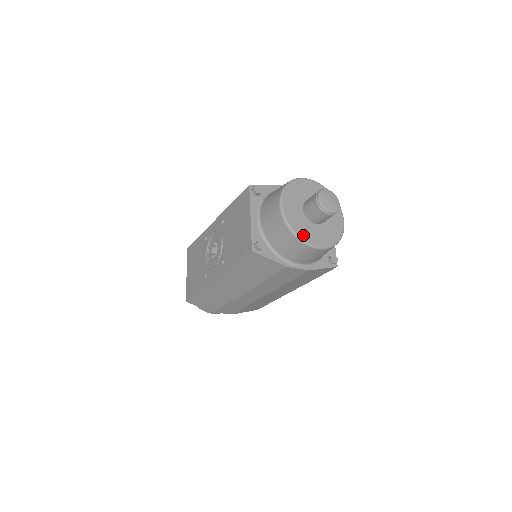
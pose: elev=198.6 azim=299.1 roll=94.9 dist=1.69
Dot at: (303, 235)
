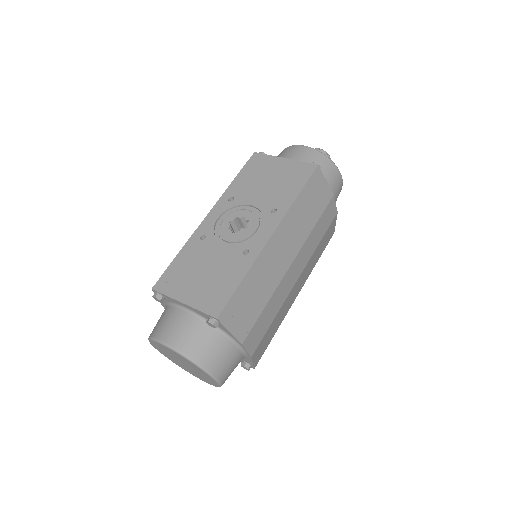
Dot at: occluded
